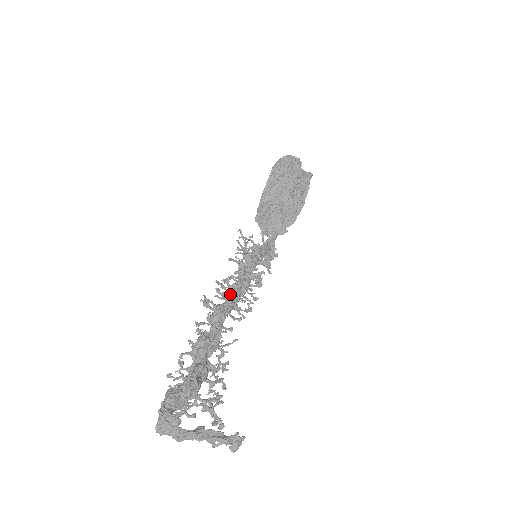
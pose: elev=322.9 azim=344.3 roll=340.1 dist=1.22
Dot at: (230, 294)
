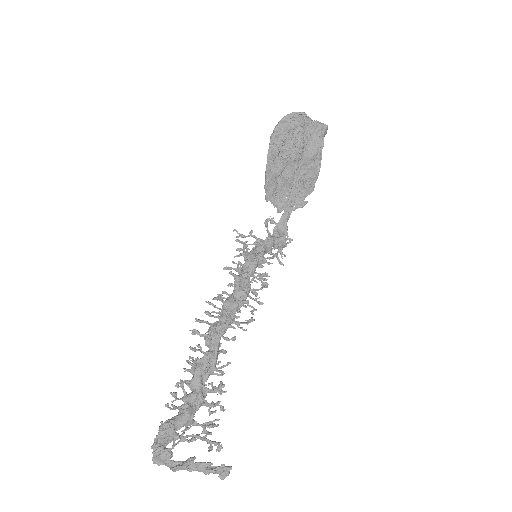
Dot at: (222, 313)
